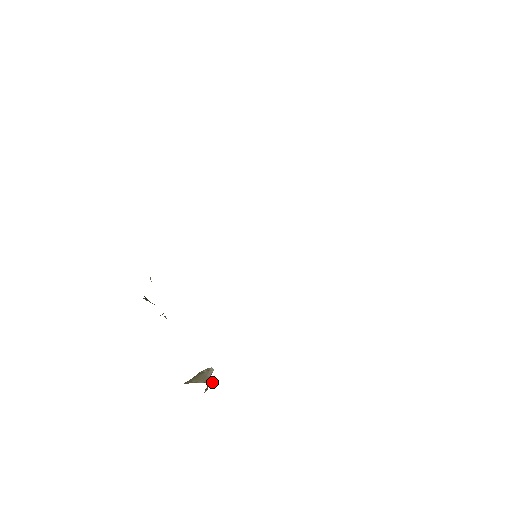
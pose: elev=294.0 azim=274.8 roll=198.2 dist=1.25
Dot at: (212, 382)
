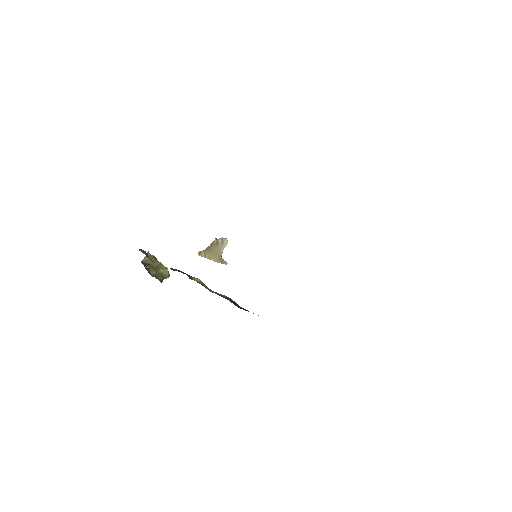
Dot at: (223, 262)
